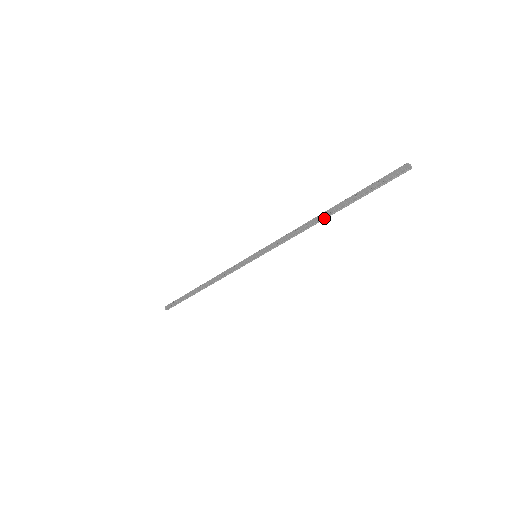
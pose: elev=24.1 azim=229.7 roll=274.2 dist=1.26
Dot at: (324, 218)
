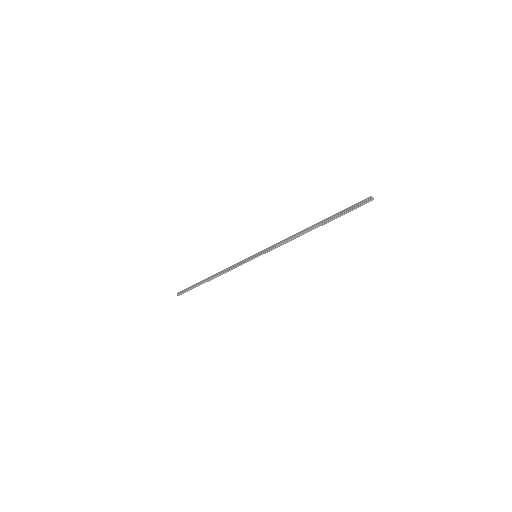
Dot at: (309, 230)
